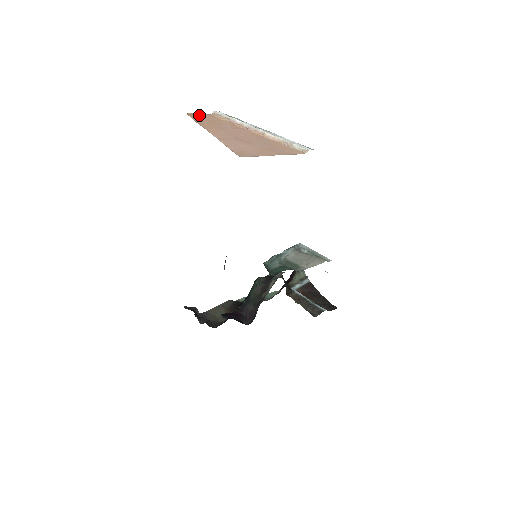
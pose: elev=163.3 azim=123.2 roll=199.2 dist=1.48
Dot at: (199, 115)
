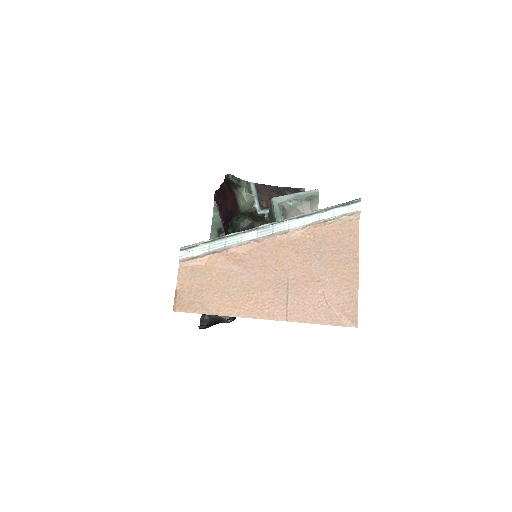
Dot at: (182, 292)
